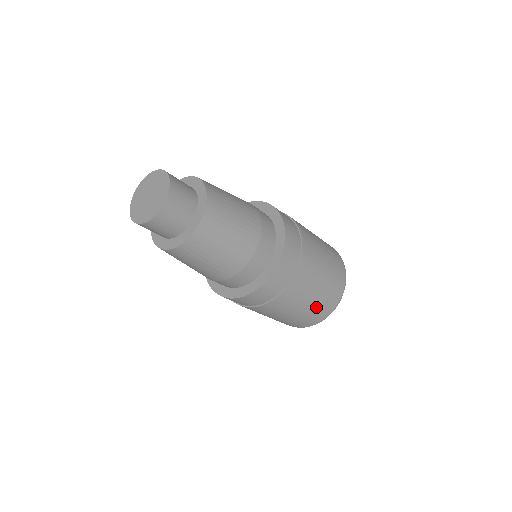
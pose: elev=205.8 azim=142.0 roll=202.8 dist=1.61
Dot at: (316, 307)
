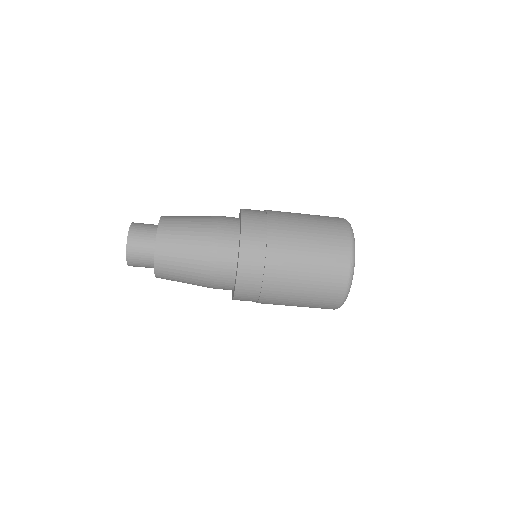
Dot at: (324, 252)
